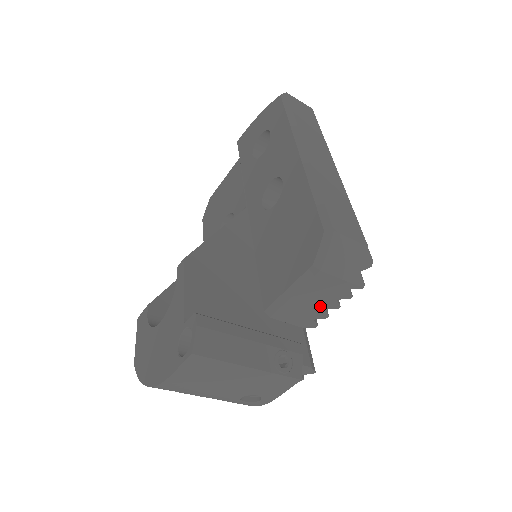
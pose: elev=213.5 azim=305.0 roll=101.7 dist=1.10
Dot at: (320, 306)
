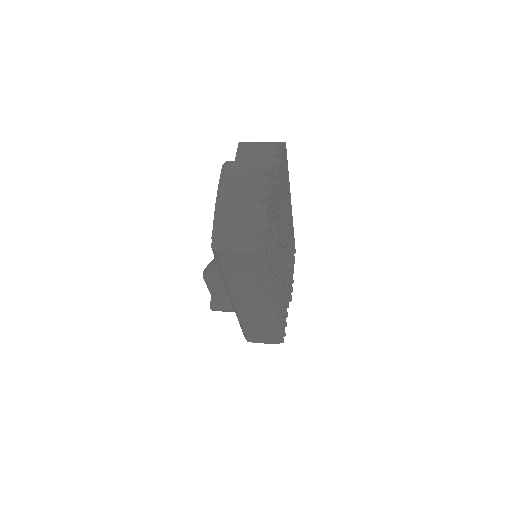
Dot at: occluded
